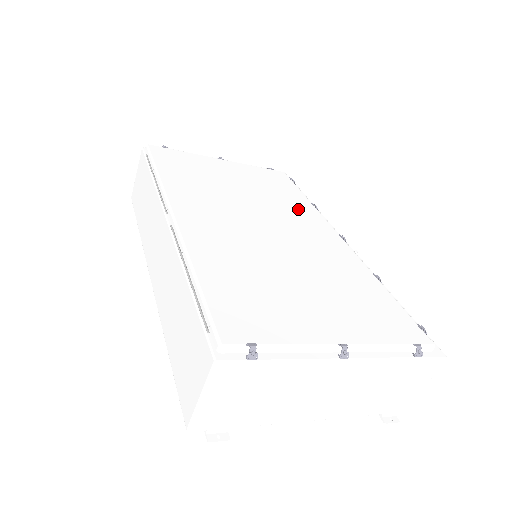
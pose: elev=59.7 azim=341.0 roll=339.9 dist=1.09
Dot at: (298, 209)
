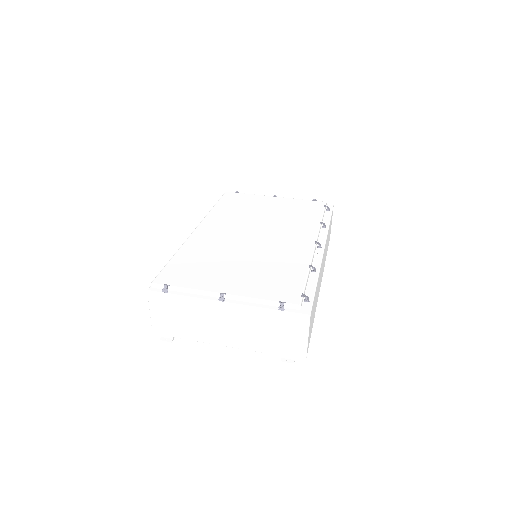
Dot at: (300, 226)
